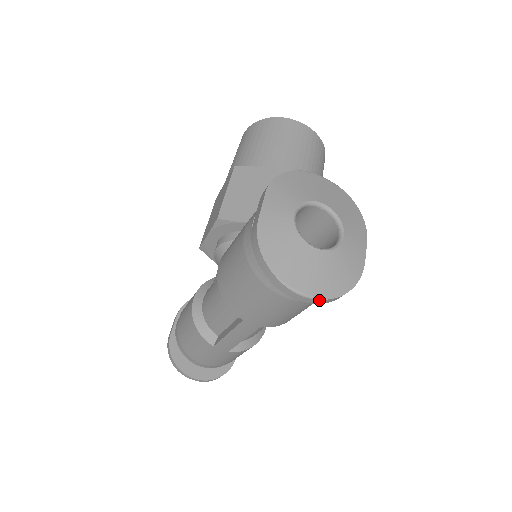
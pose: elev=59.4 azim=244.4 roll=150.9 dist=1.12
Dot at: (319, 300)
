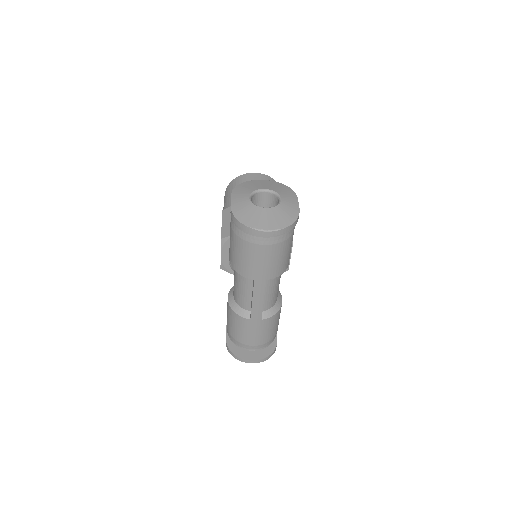
Dot at: (278, 231)
